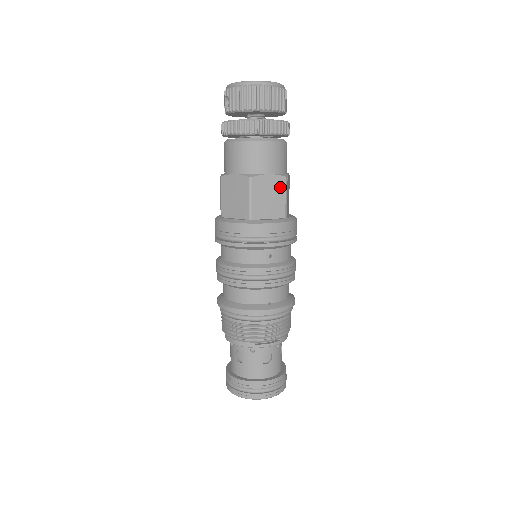
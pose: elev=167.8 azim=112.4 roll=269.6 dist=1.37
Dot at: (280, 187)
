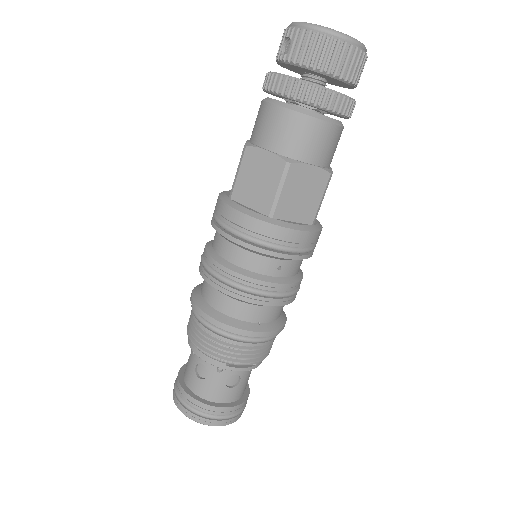
Dot at: (320, 185)
